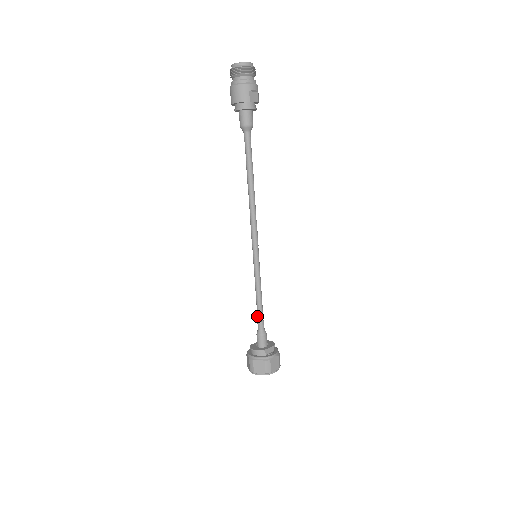
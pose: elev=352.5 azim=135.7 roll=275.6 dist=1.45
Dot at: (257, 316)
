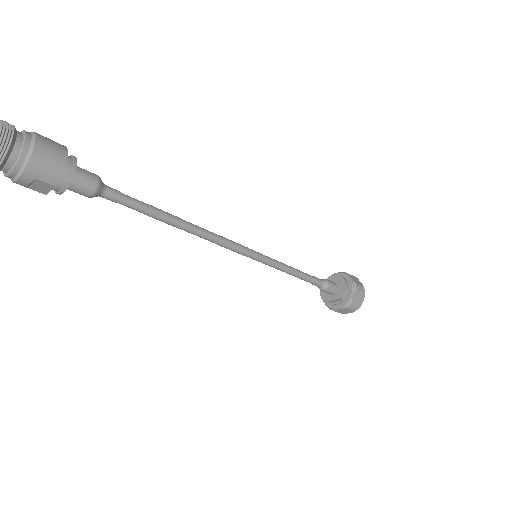
Dot at: occluded
